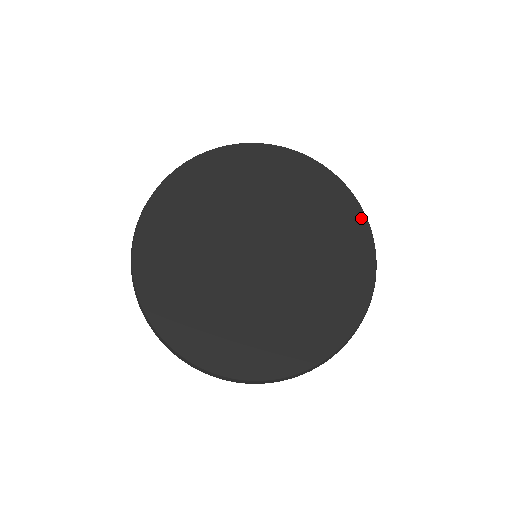
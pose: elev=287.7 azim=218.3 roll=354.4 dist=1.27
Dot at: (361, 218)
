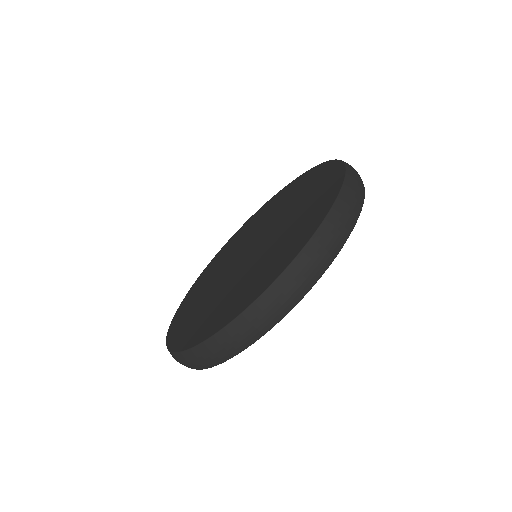
Dot at: (323, 165)
